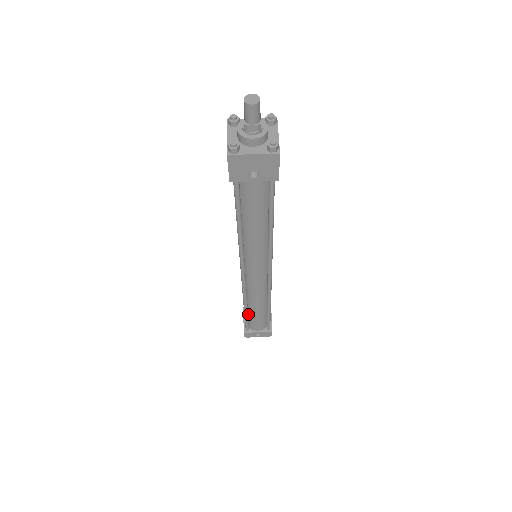
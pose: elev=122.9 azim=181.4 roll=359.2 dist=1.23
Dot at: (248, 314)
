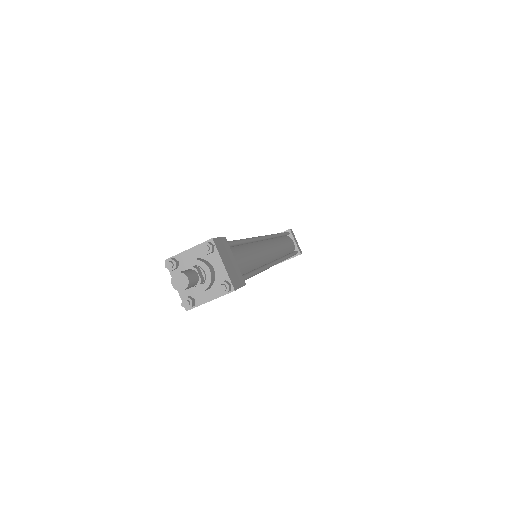
Dot at: occluded
